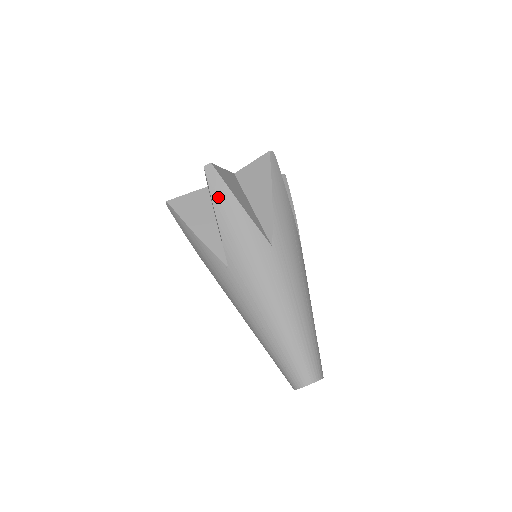
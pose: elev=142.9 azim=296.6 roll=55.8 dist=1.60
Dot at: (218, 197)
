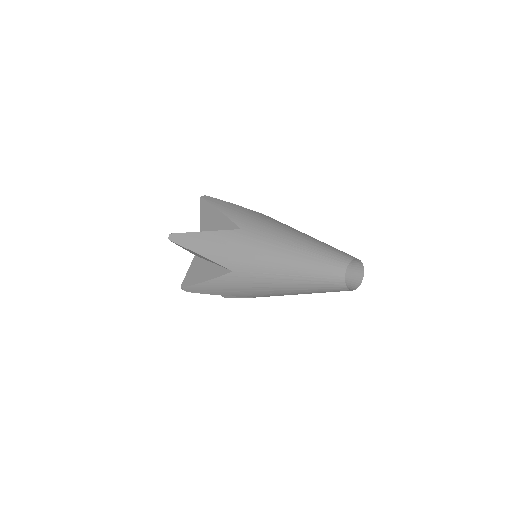
Dot at: (217, 203)
